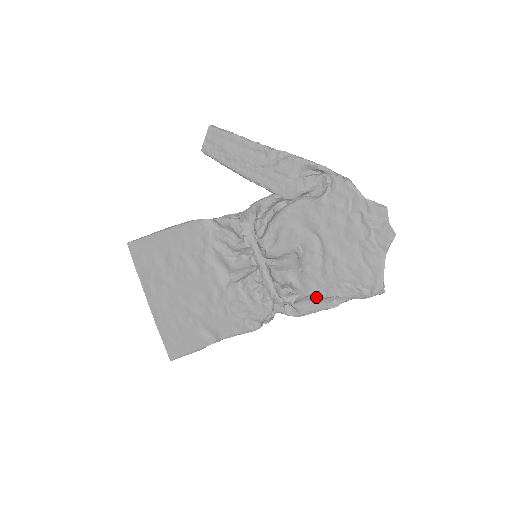
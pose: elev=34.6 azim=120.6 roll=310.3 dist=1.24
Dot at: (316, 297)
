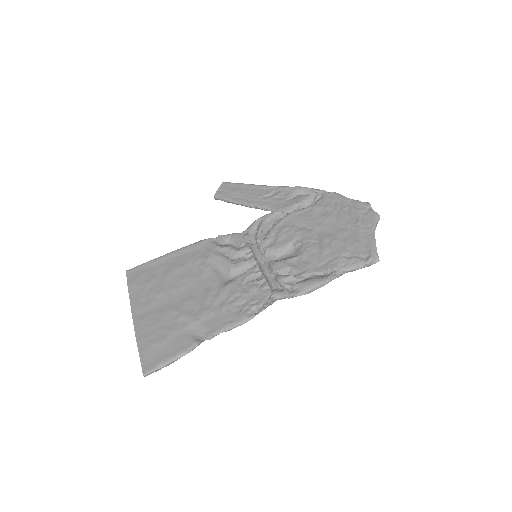
Dot at: (315, 274)
